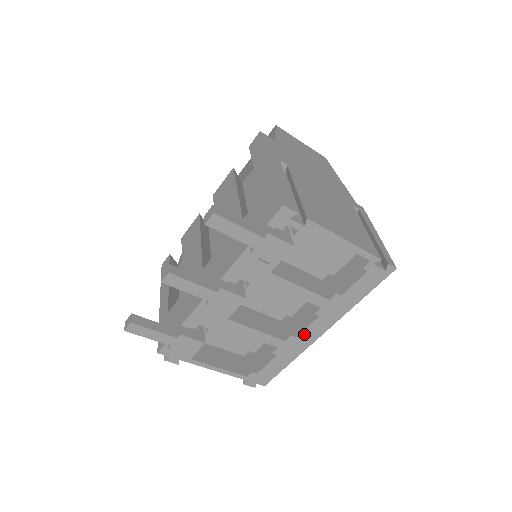
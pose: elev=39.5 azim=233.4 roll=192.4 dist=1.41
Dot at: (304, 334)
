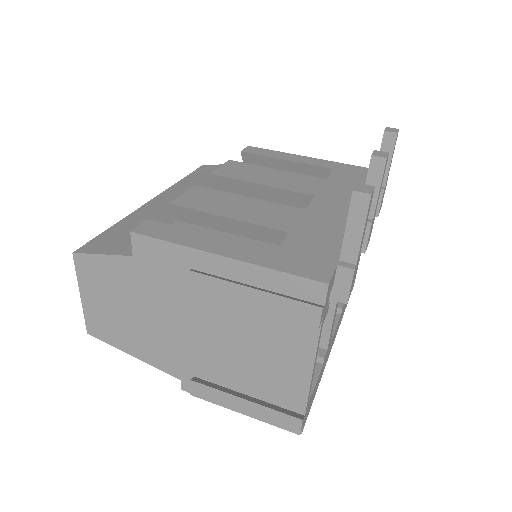
Dot at: (333, 337)
